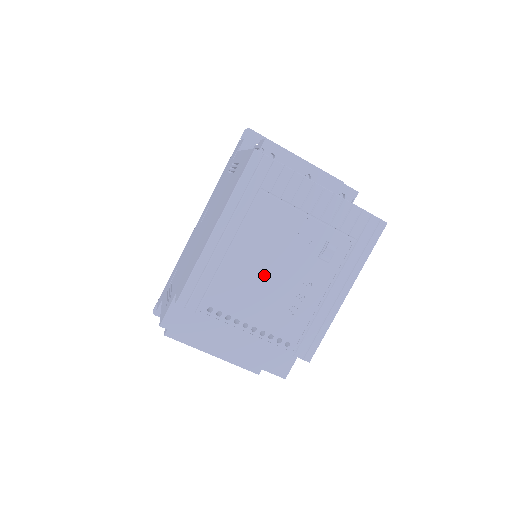
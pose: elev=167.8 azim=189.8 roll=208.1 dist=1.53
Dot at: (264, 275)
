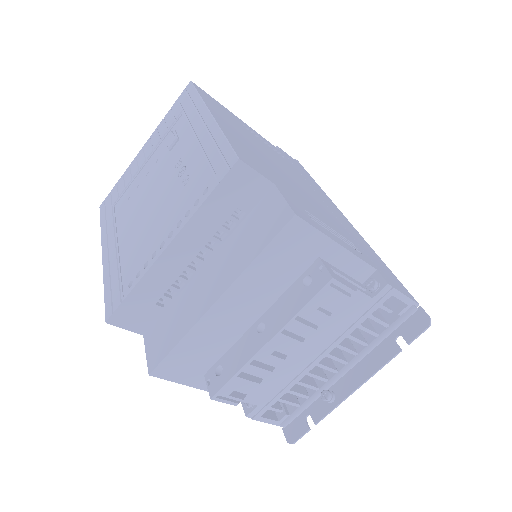
Dot at: (148, 213)
